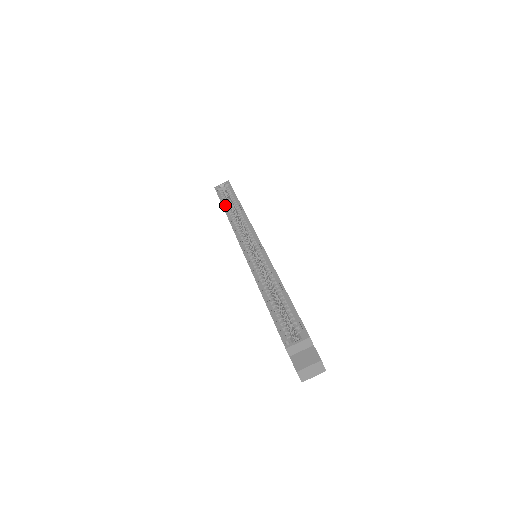
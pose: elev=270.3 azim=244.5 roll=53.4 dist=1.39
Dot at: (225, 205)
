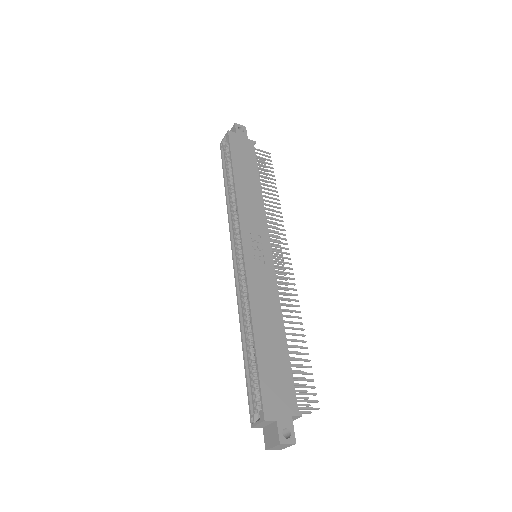
Dot at: (227, 178)
